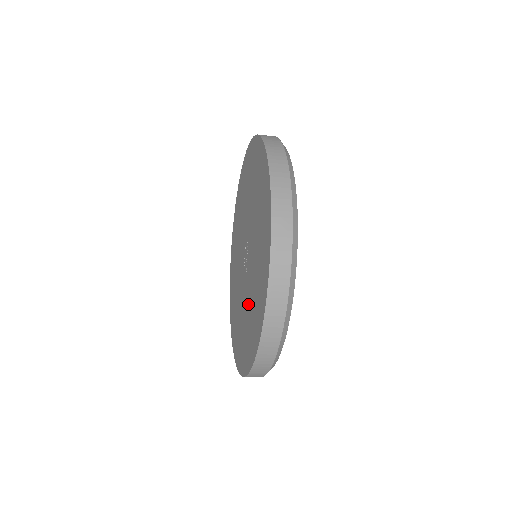
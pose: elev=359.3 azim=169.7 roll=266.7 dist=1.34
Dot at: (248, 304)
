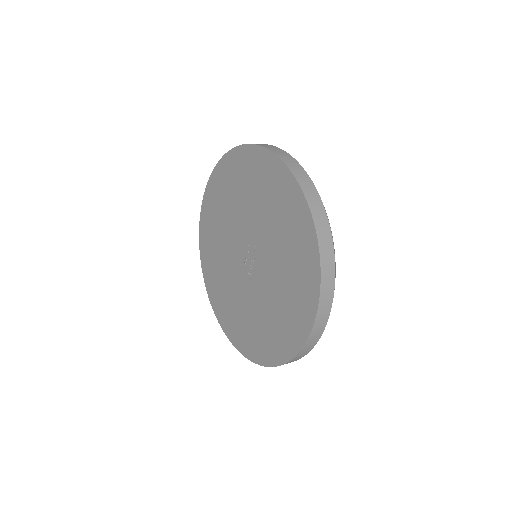
Dot at: (255, 310)
